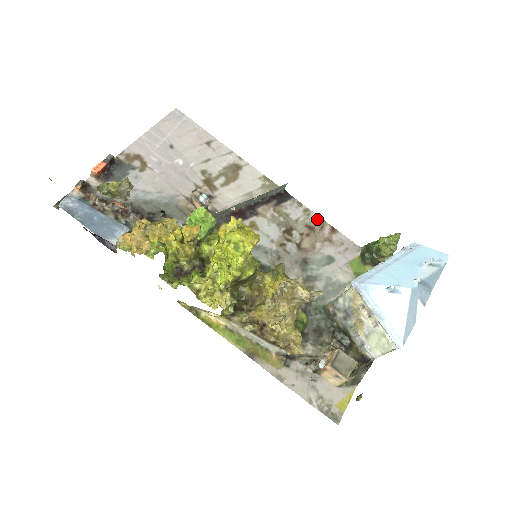
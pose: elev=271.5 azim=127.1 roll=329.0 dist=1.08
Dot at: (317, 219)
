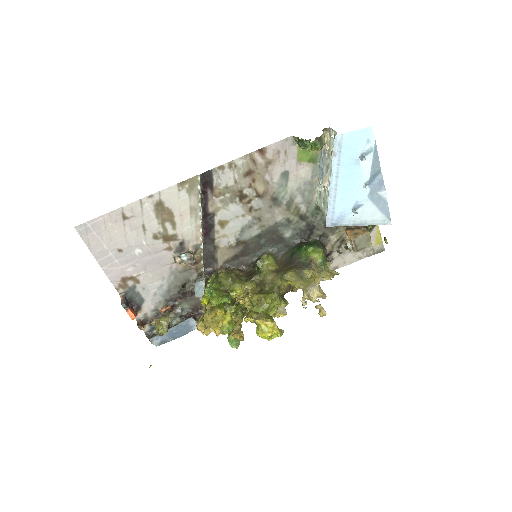
Dot at: (244, 160)
